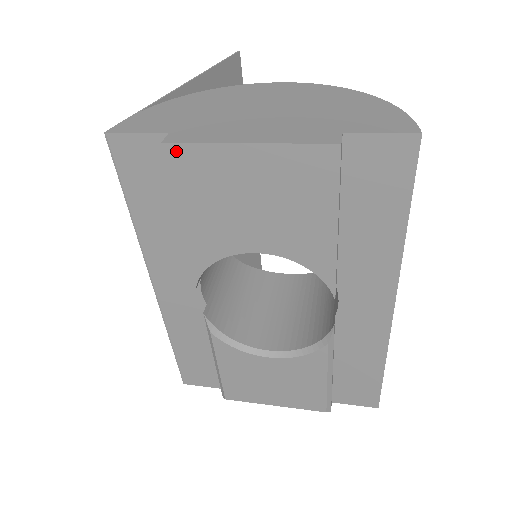
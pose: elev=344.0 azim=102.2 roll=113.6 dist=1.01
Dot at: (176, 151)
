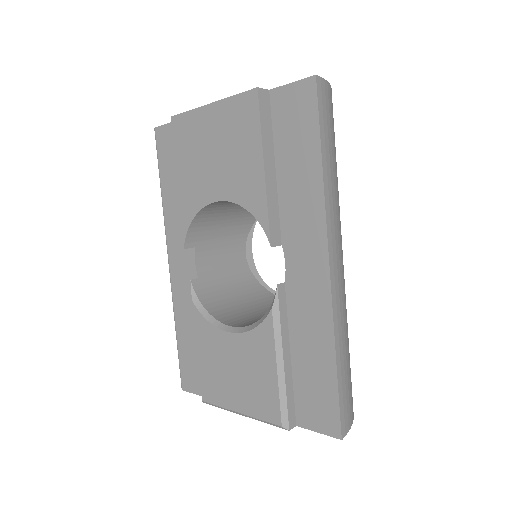
Dot at: (177, 121)
